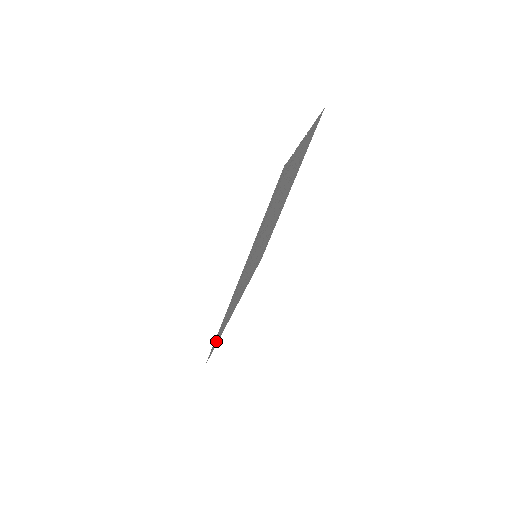
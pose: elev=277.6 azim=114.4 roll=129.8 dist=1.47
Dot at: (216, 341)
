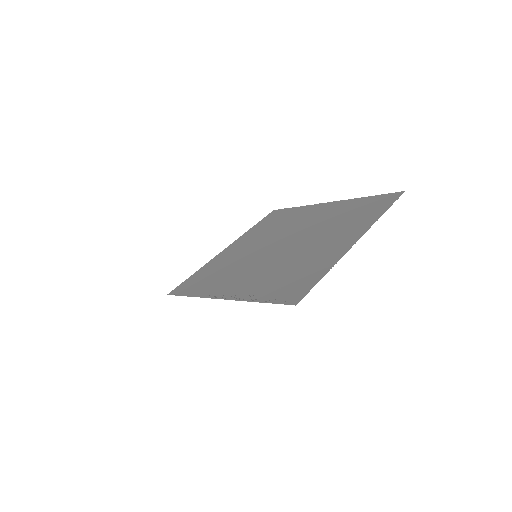
Dot at: (186, 286)
